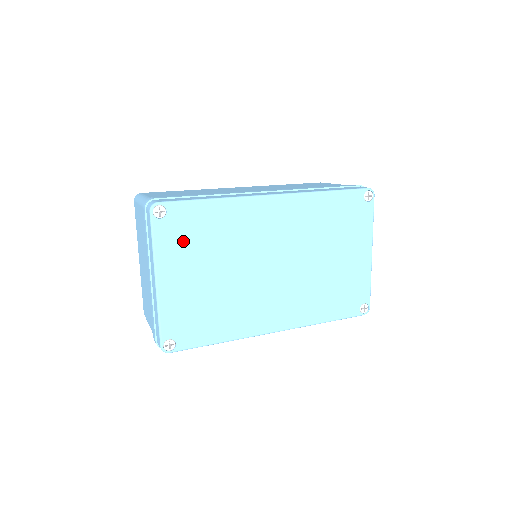
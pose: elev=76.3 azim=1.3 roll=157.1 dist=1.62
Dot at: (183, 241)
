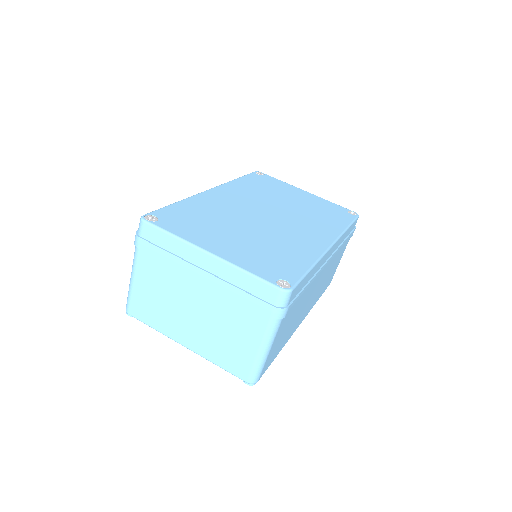
Dot at: (191, 226)
